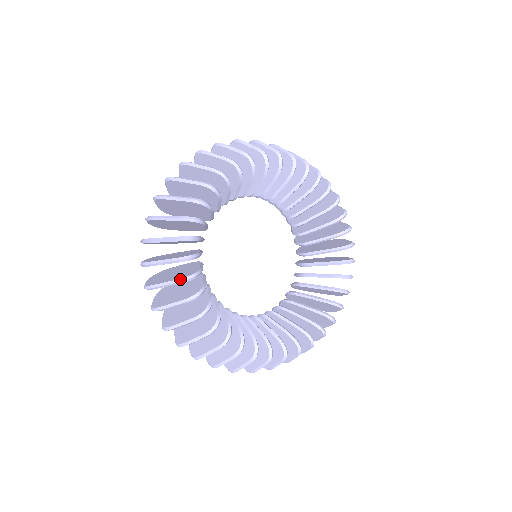
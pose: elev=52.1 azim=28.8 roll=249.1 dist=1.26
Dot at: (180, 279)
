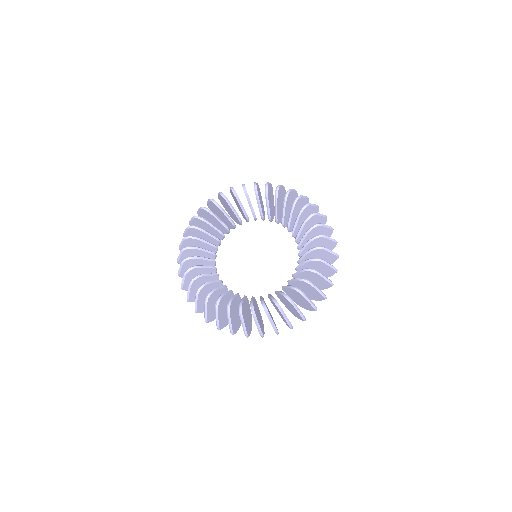
Dot at: occluded
